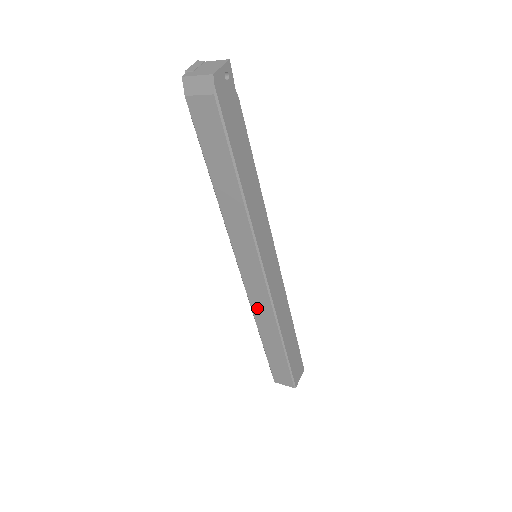
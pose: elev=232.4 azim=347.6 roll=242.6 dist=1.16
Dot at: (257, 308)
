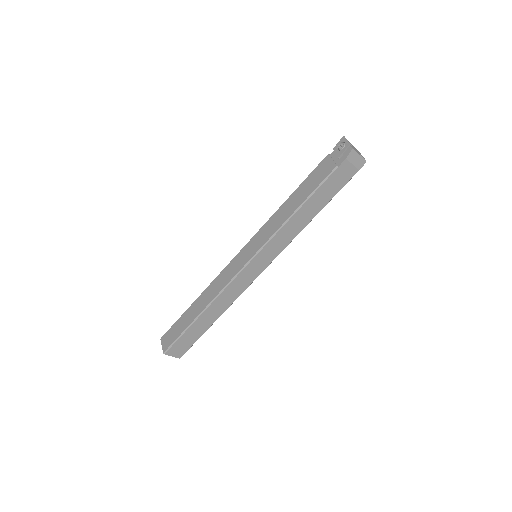
Dot at: (227, 293)
